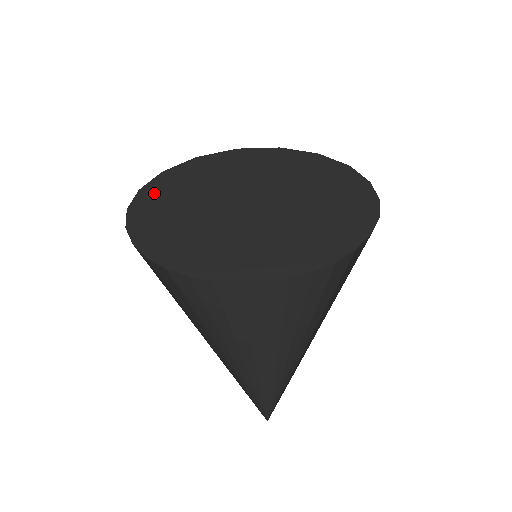
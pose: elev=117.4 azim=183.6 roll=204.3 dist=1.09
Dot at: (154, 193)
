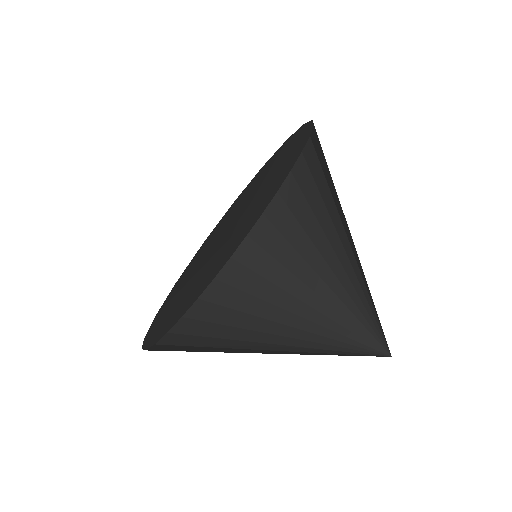
Dot at: (185, 274)
